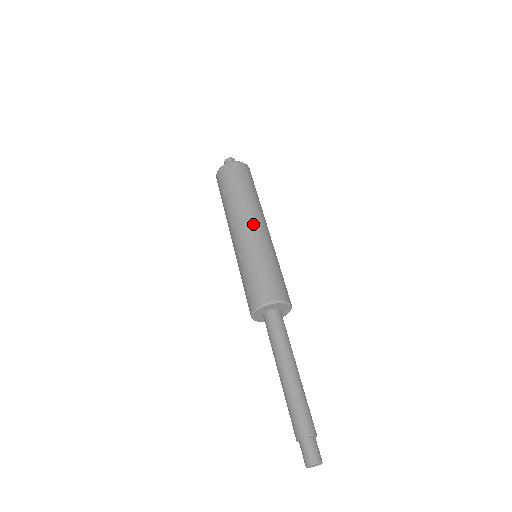
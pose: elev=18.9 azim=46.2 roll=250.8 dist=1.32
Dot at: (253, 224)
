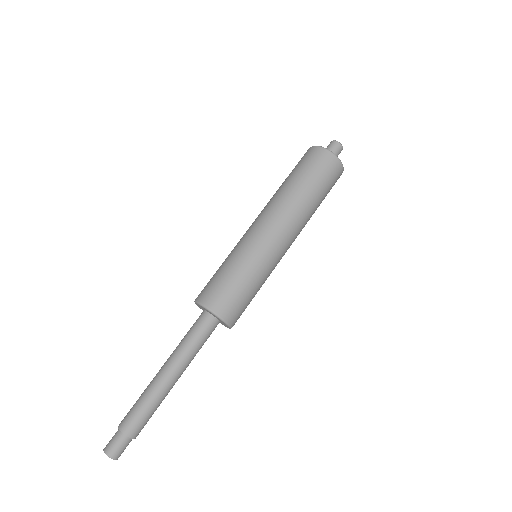
Dot at: (285, 236)
